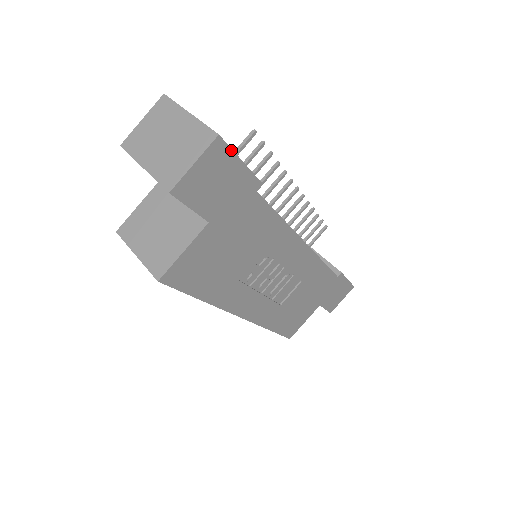
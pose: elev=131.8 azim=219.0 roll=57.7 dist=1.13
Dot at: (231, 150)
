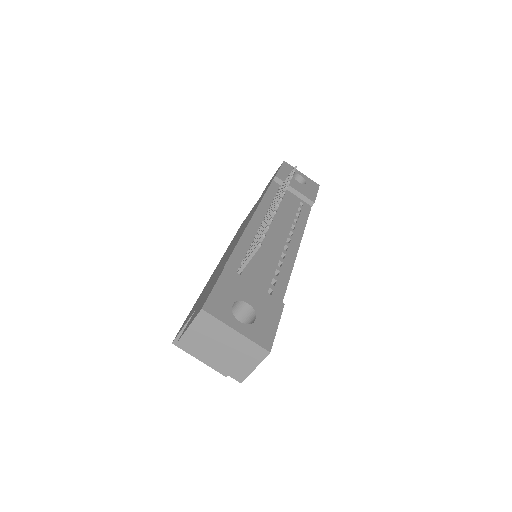
Dot at: (274, 338)
